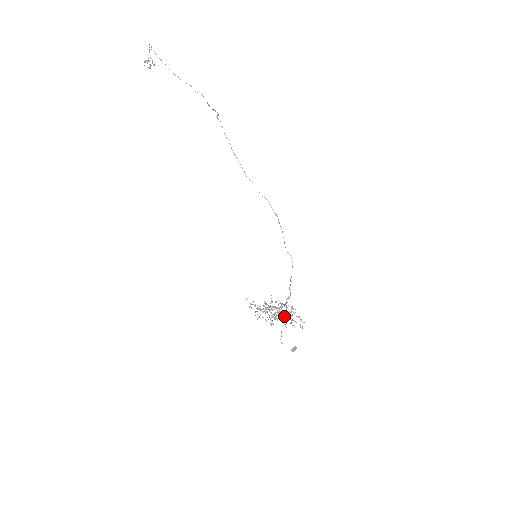
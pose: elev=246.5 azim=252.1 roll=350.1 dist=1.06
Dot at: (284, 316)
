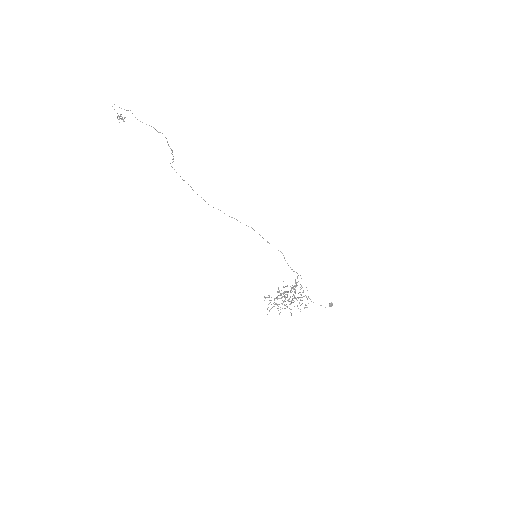
Dot at: (291, 302)
